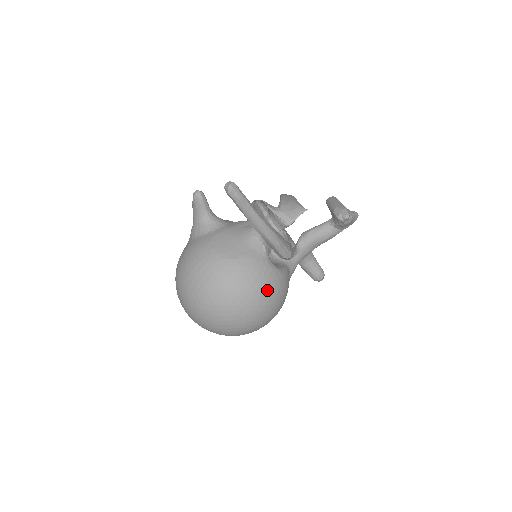
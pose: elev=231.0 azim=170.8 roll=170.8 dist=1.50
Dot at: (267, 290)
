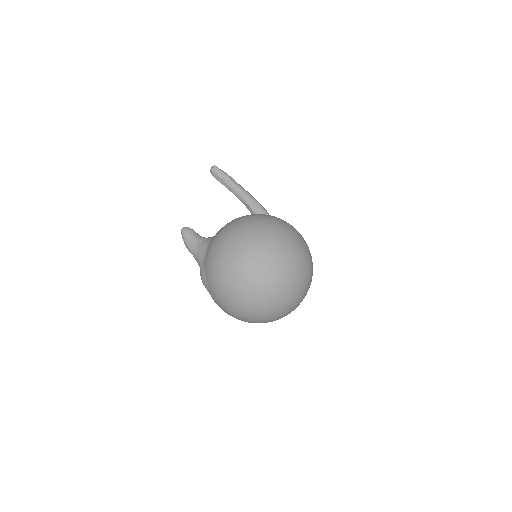
Dot at: occluded
